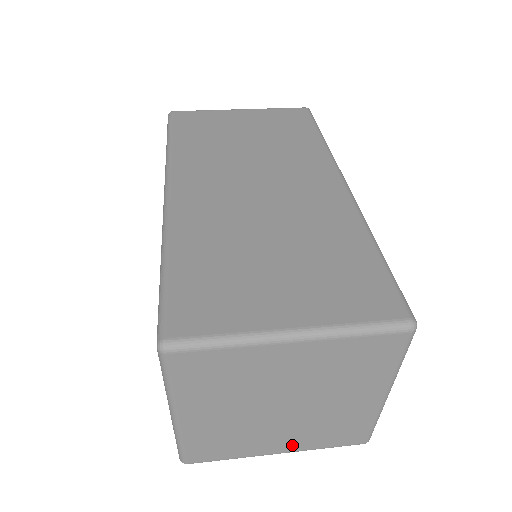
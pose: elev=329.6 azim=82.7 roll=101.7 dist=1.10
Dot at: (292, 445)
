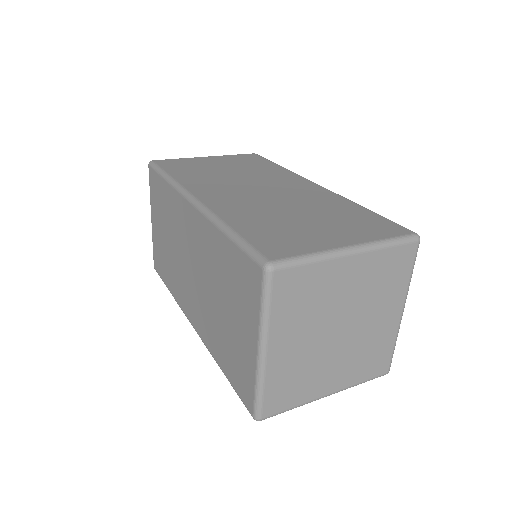
Dot at: (340, 381)
